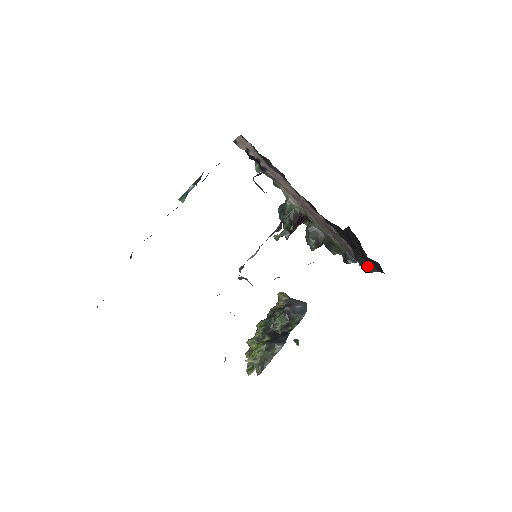
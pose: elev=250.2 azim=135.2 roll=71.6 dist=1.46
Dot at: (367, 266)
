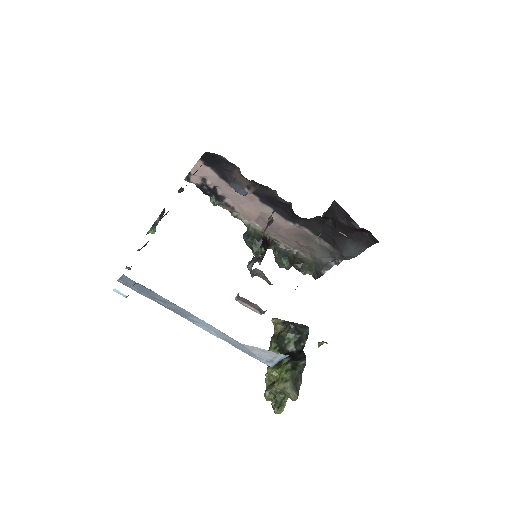
Dot at: (353, 250)
